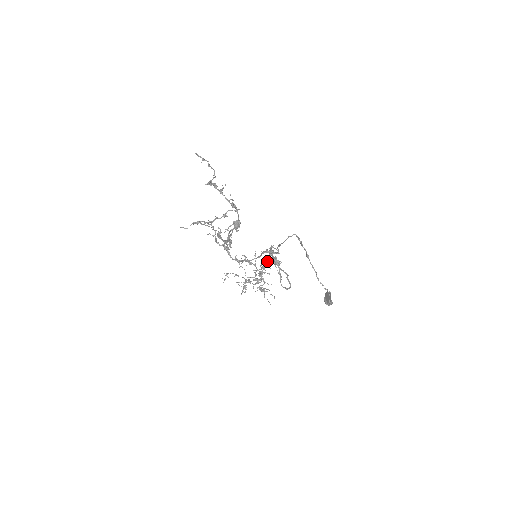
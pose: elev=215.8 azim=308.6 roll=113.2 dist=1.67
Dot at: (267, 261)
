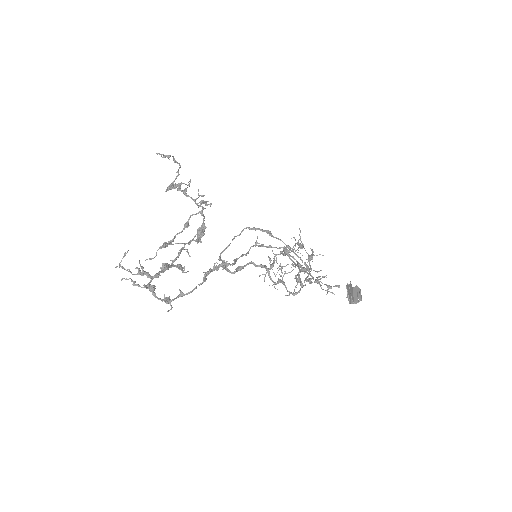
Dot at: occluded
